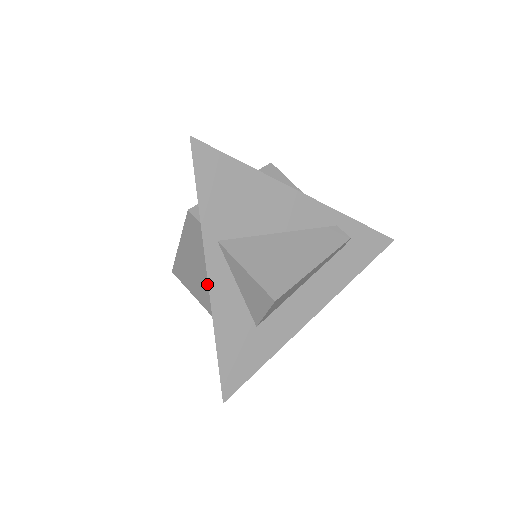
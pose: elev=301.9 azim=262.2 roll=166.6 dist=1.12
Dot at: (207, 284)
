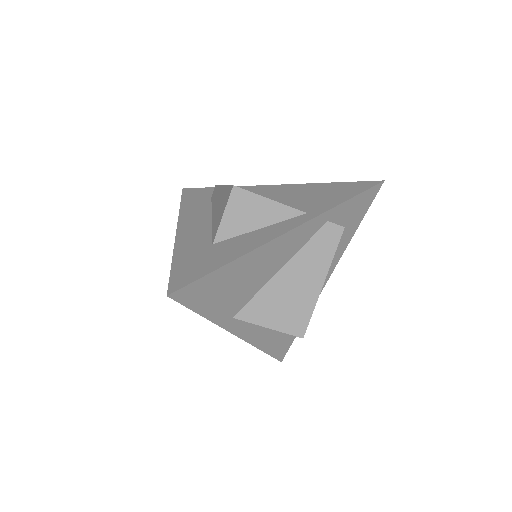
Dot at: occluded
